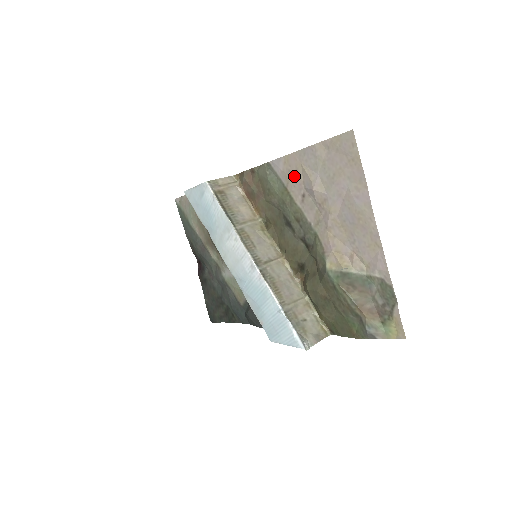
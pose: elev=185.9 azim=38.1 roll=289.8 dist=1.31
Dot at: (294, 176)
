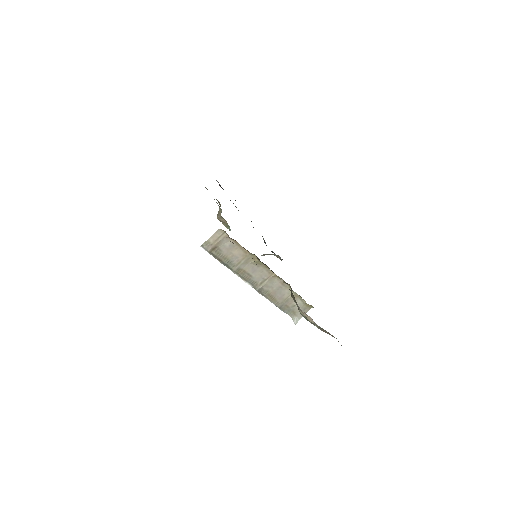
Dot at: occluded
